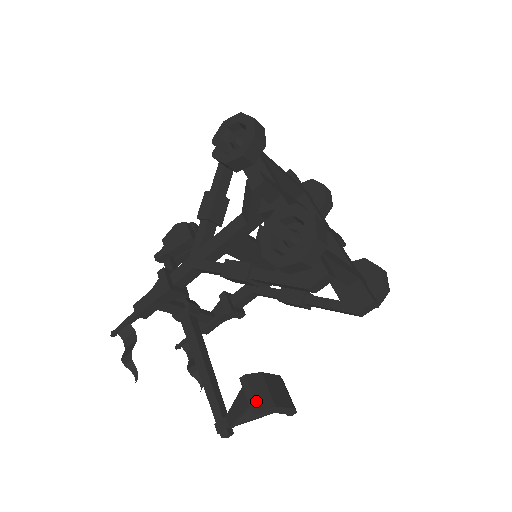
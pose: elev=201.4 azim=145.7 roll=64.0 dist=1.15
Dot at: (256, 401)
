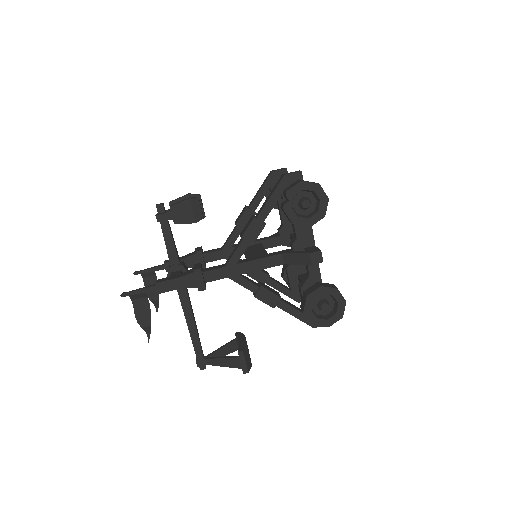
Dot at: (247, 367)
